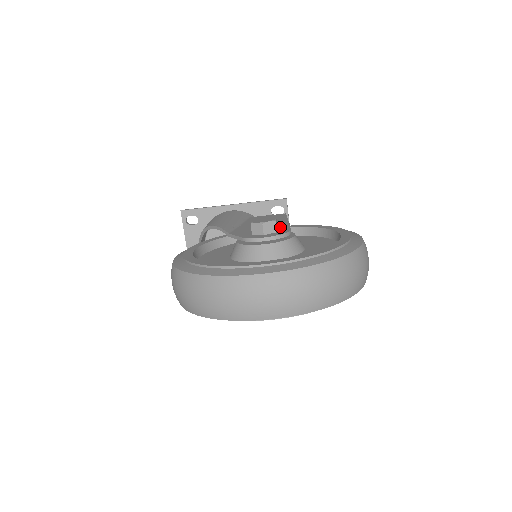
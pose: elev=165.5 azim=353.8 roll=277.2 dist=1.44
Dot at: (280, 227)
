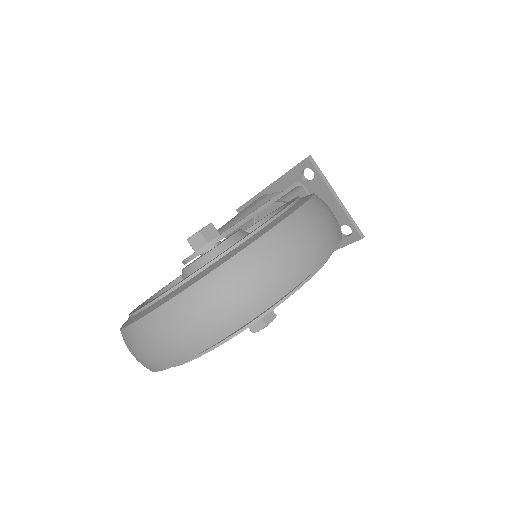
Dot at: occluded
